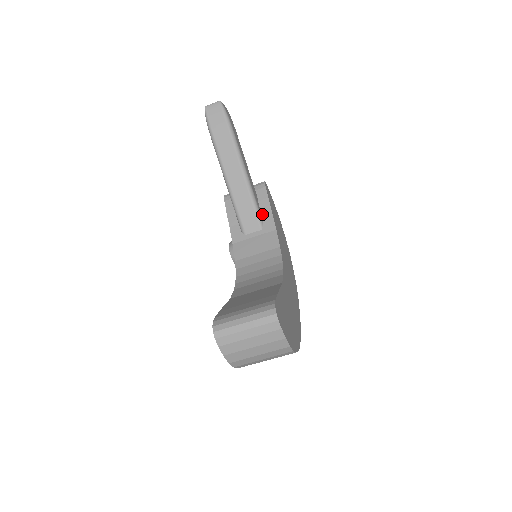
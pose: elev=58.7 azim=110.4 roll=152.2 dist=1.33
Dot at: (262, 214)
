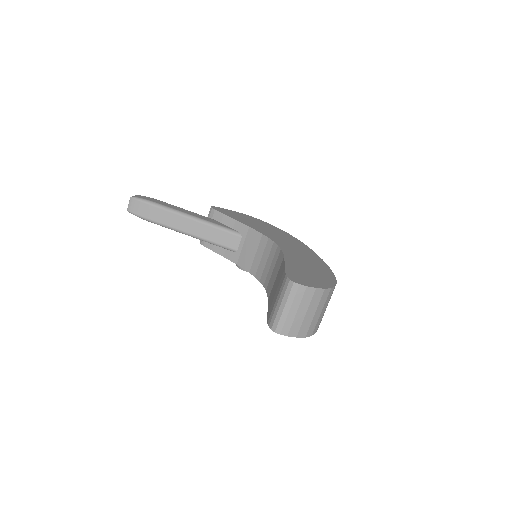
Dot at: (231, 227)
